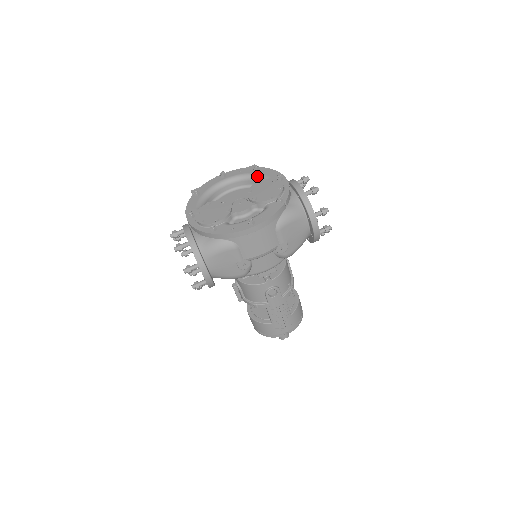
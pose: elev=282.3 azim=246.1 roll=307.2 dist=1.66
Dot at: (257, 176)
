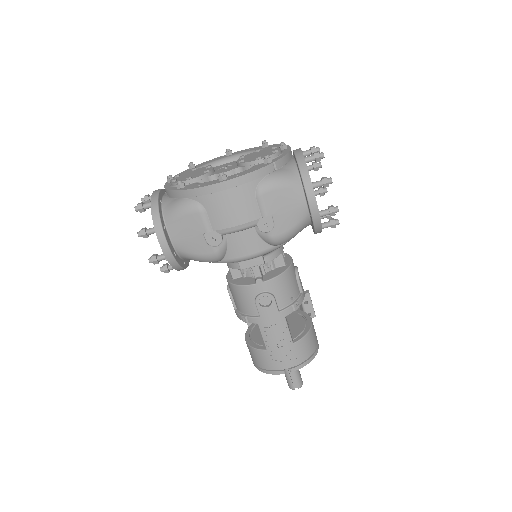
Dot at: occluded
